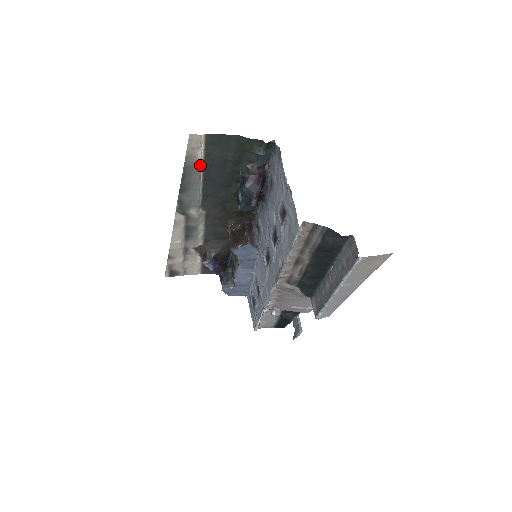
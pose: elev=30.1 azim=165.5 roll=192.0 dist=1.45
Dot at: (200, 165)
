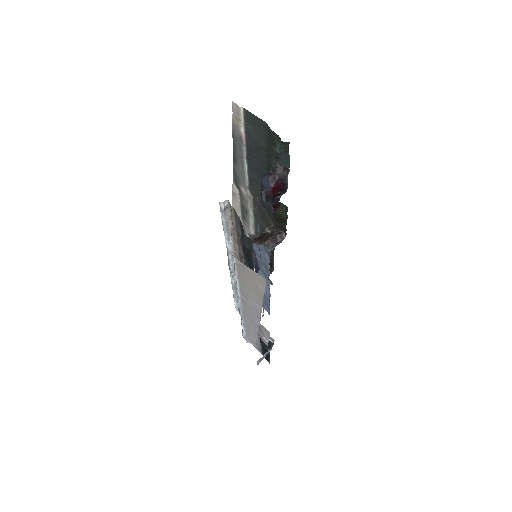
Dot at: (243, 140)
